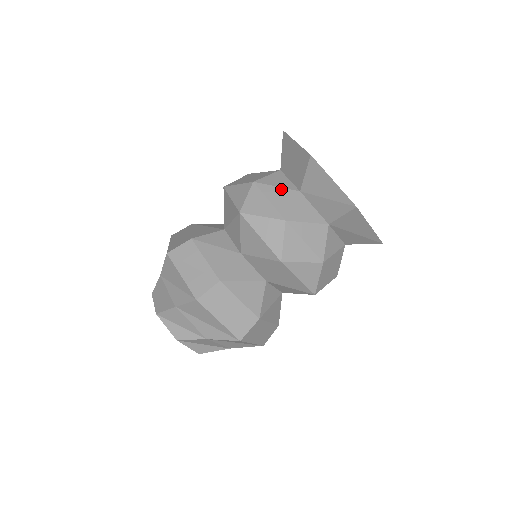
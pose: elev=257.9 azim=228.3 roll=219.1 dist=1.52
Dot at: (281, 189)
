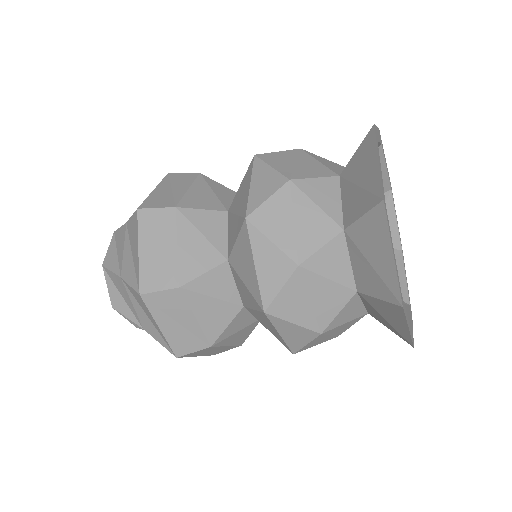
Dot at: (333, 285)
